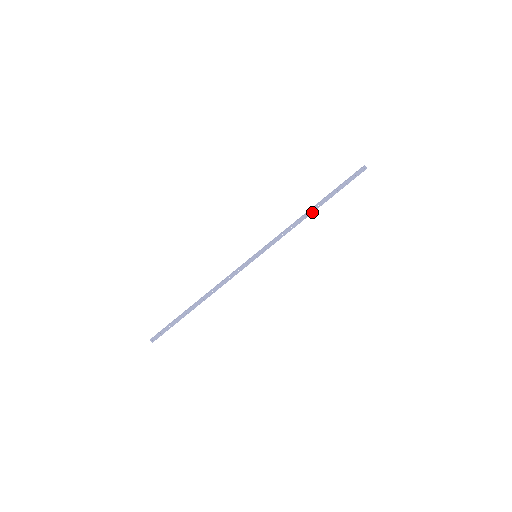
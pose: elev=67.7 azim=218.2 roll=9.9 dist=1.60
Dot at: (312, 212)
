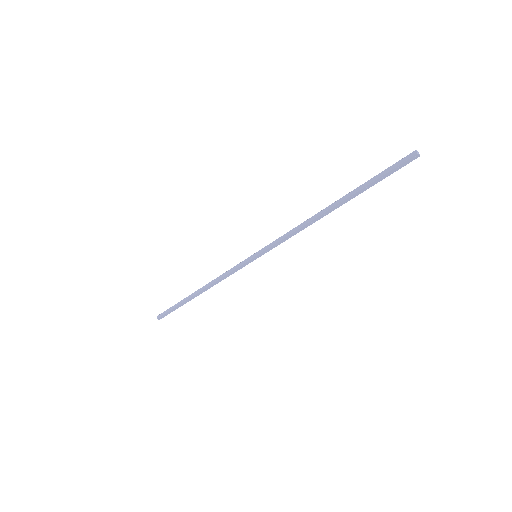
Dot at: (328, 213)
